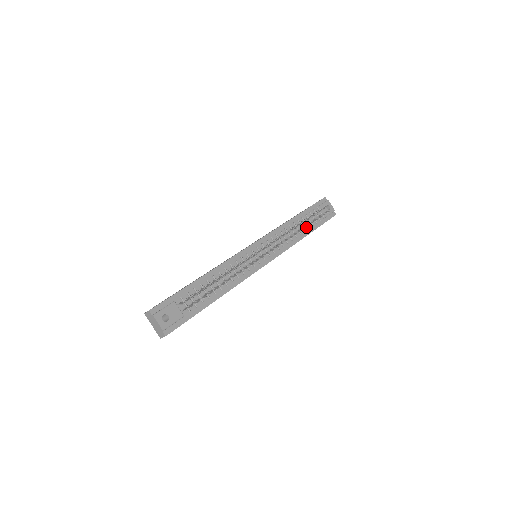
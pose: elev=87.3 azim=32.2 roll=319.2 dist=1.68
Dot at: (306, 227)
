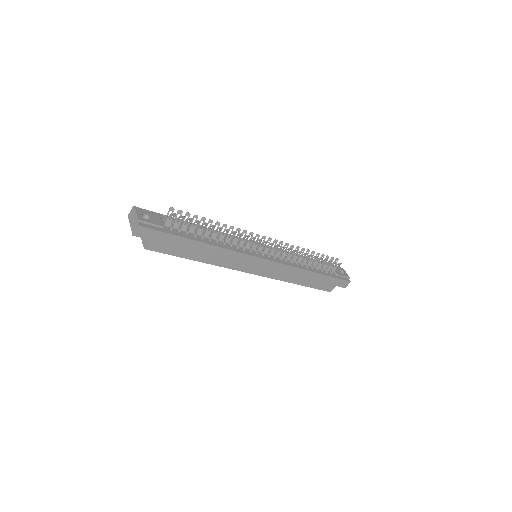
Dot at: (315, 268)
